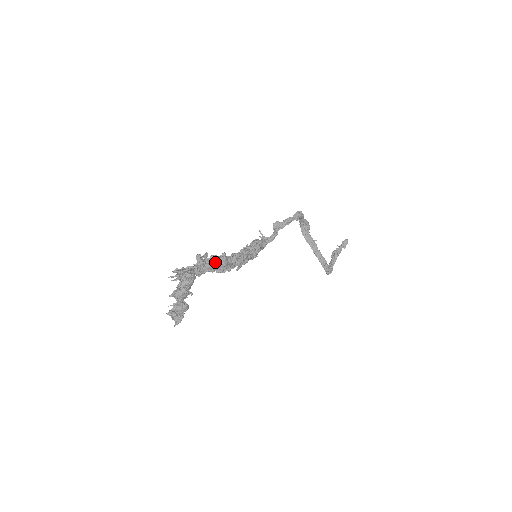
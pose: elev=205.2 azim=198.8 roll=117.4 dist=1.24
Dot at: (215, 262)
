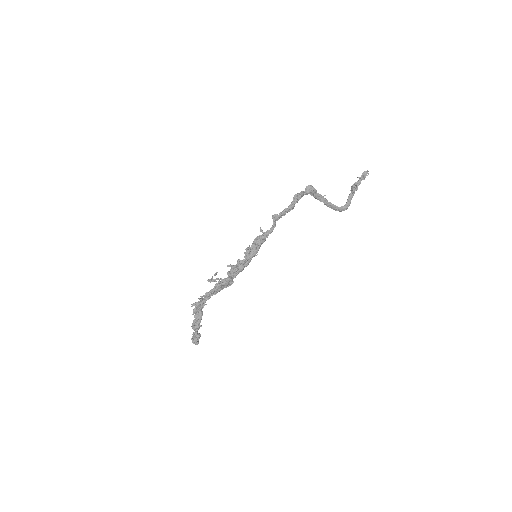
Dot at: (218, 289)
